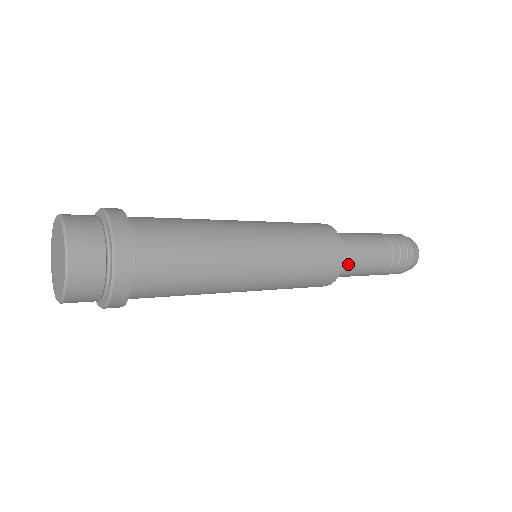
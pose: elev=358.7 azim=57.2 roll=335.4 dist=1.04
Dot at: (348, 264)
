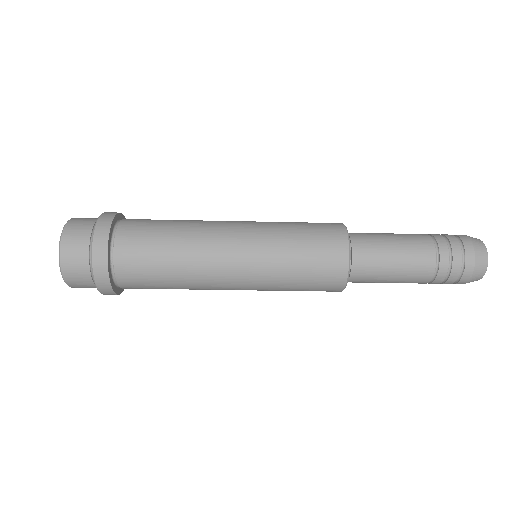
Dot at: (363, 238)
